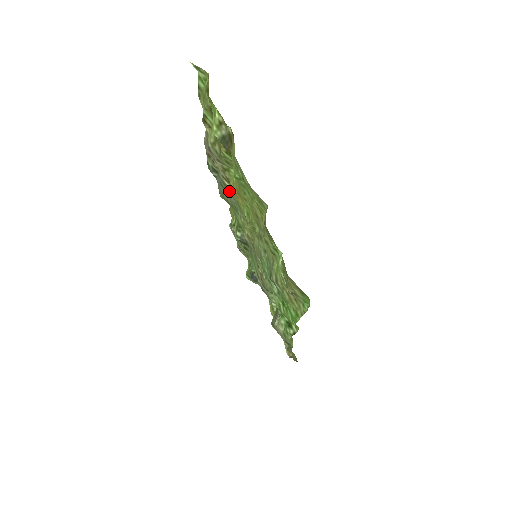
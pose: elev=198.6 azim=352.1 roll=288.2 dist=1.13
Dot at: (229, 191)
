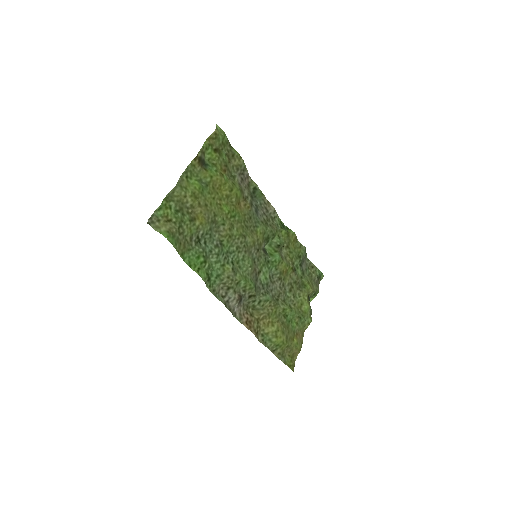
Dot at: (253, 209)
